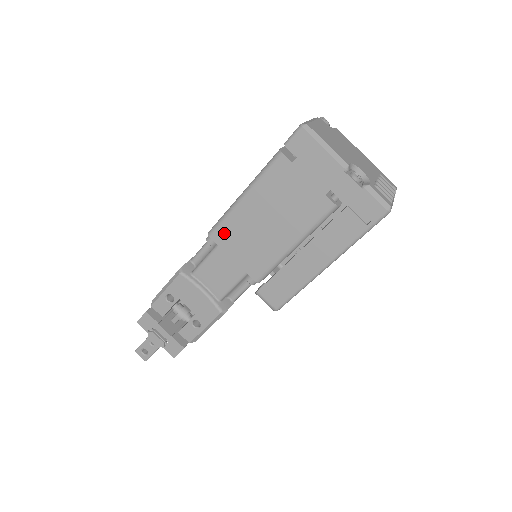
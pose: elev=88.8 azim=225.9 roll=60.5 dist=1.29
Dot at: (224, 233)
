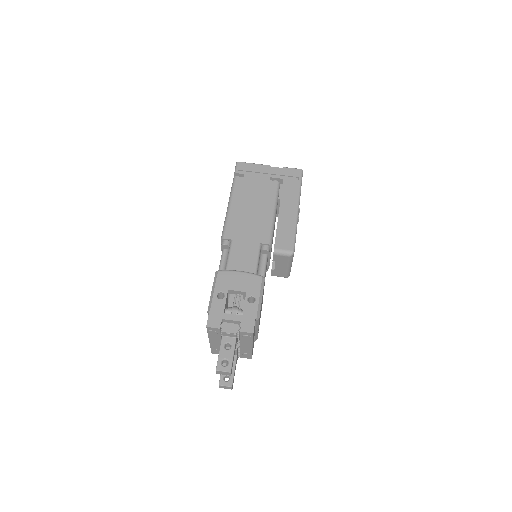
Dot at: (231, 230)
